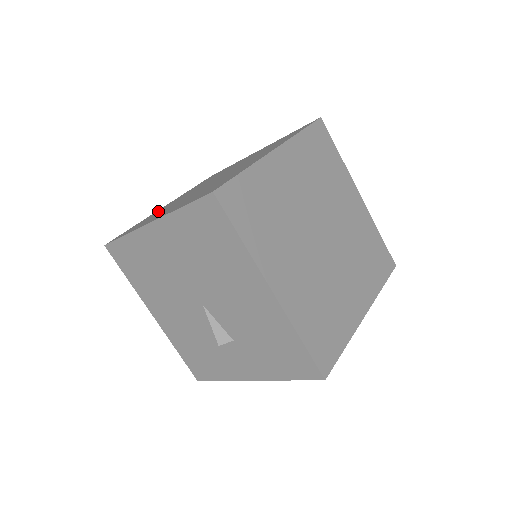
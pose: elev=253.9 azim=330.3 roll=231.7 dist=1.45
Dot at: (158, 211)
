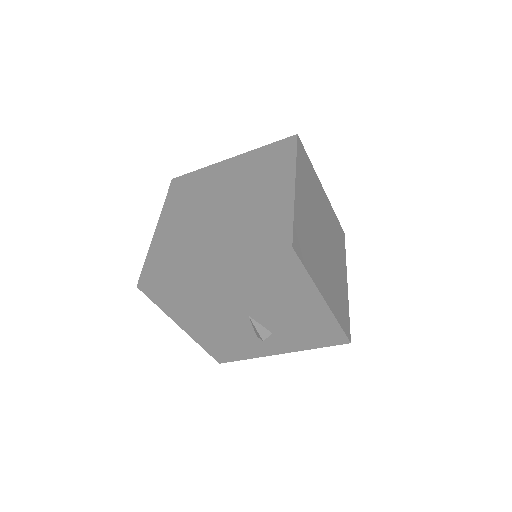
Dot at: (165, 238)
